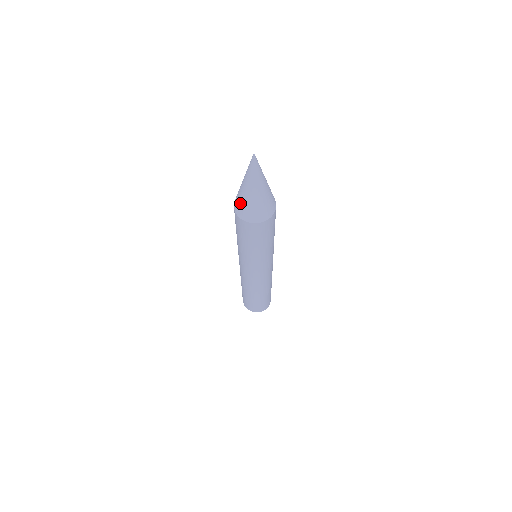
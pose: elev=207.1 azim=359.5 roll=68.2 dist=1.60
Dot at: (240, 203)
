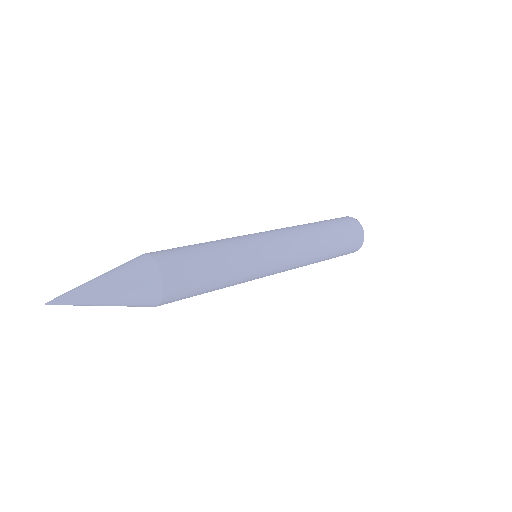
Dot at: occluded
